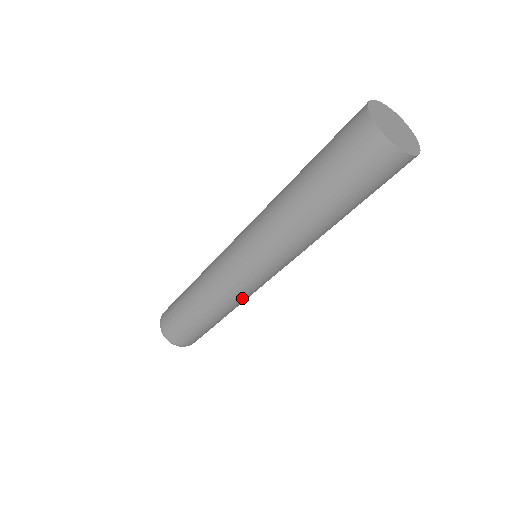
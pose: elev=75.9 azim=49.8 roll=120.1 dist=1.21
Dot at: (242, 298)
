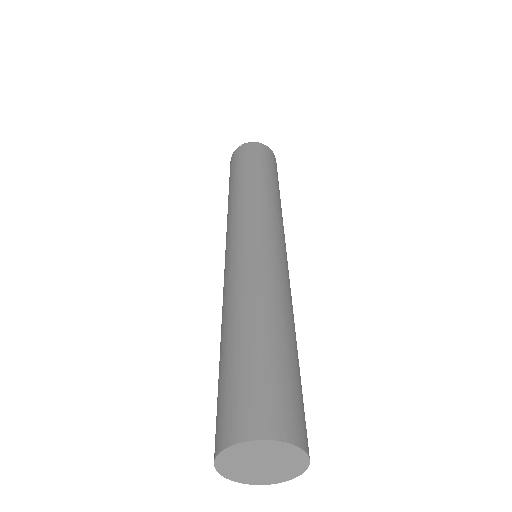
Dot at: occluded
